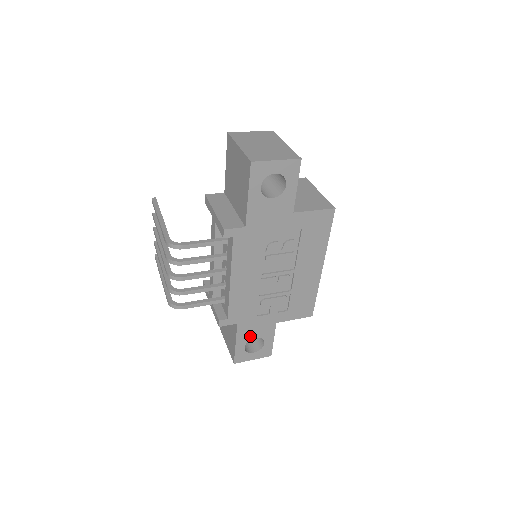
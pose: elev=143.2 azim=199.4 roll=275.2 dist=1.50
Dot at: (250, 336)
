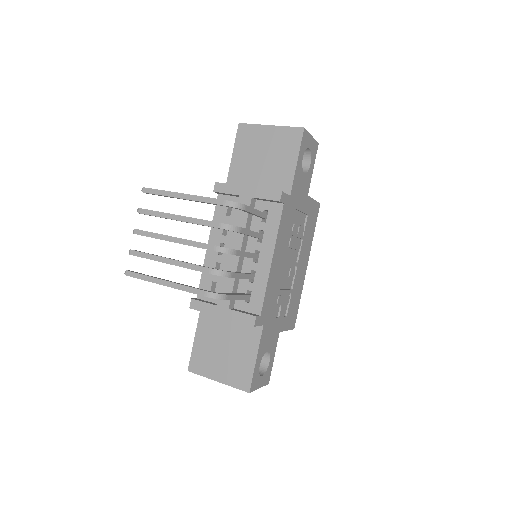
Dot at: (265, 348)
